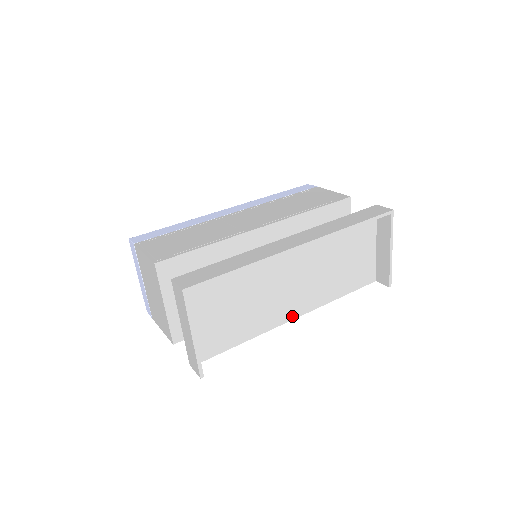
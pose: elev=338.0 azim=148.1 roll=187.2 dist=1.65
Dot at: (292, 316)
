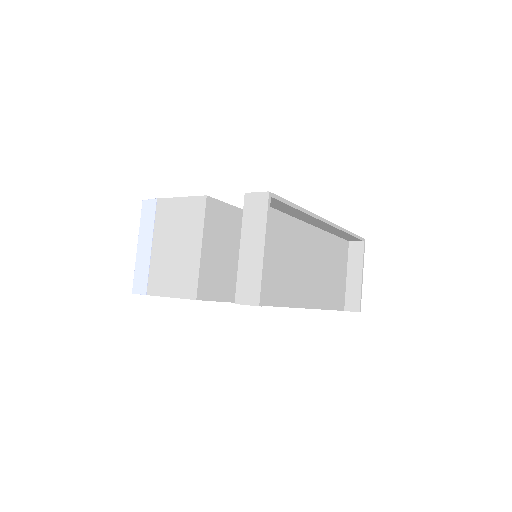
Dot at: (302, 304)
